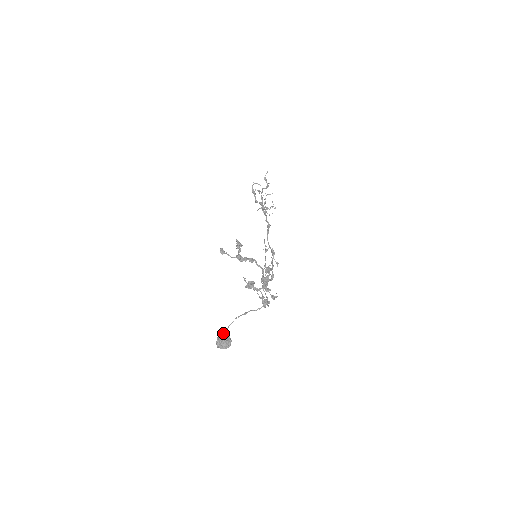
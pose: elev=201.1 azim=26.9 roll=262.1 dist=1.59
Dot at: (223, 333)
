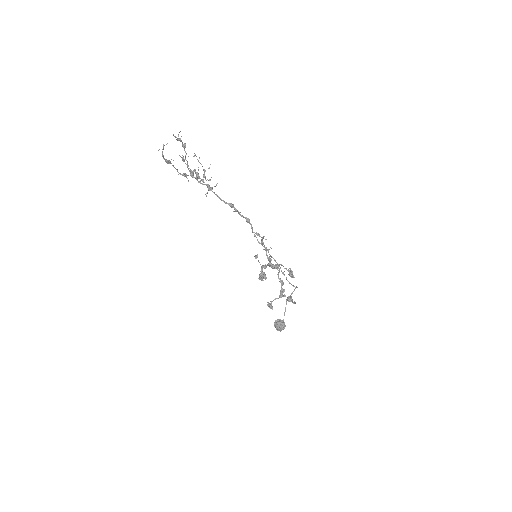
Dot at: (283, 327)
